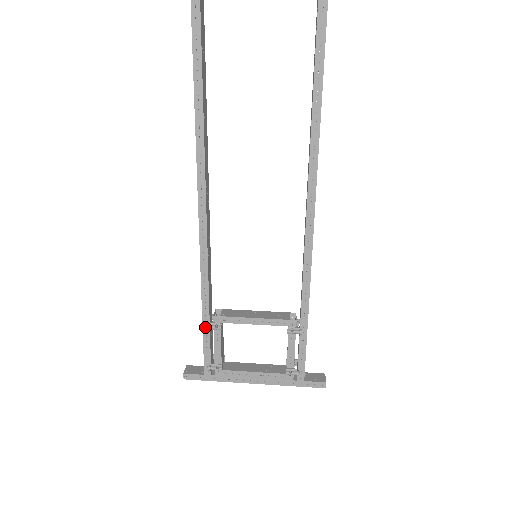
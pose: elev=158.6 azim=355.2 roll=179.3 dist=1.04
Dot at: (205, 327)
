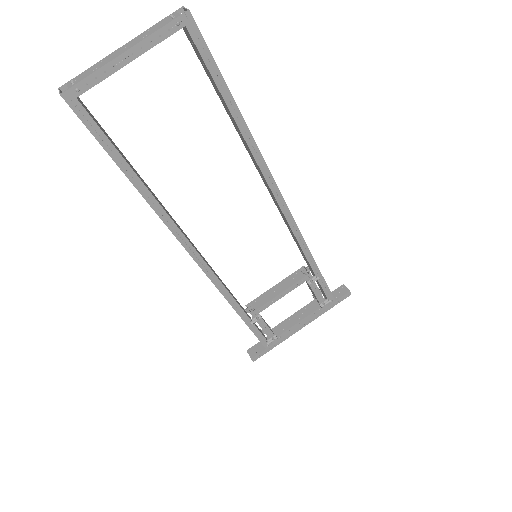
Dot at: (249, 324)
